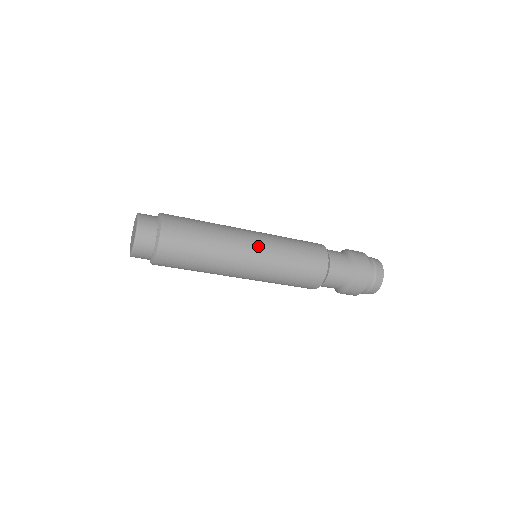
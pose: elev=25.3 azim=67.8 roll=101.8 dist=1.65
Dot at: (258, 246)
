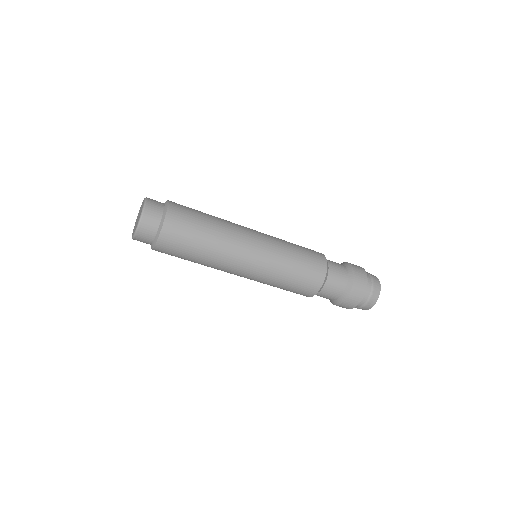
Dot at: (258, 251)
